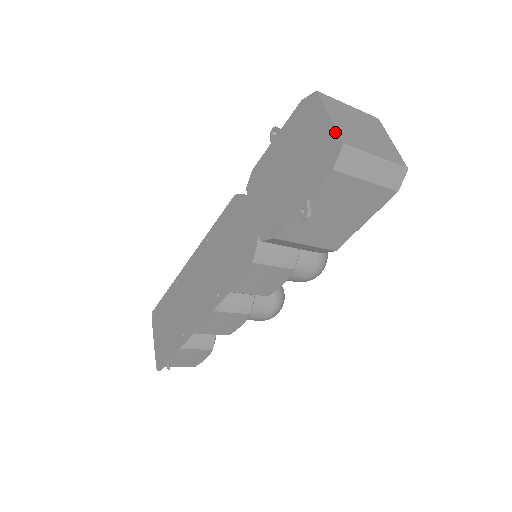
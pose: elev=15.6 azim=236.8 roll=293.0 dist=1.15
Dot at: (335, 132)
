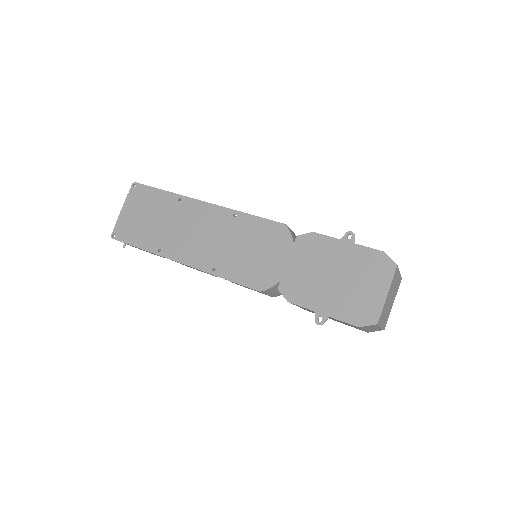
Dot at: (381, 310)
